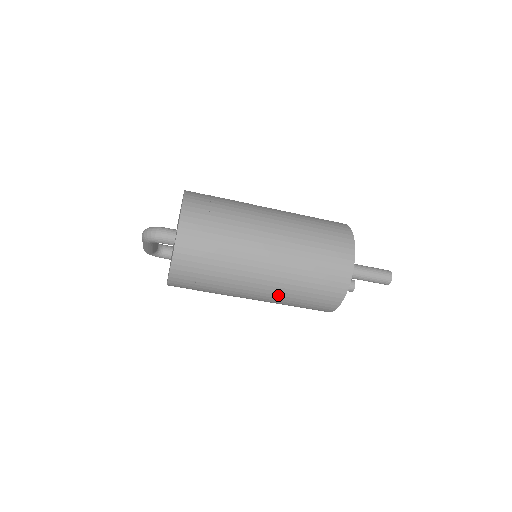
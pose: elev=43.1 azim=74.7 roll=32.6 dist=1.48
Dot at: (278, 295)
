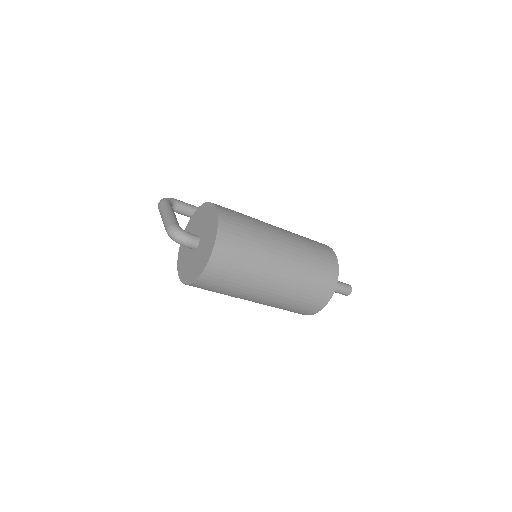
Dot at: (263, 304)
